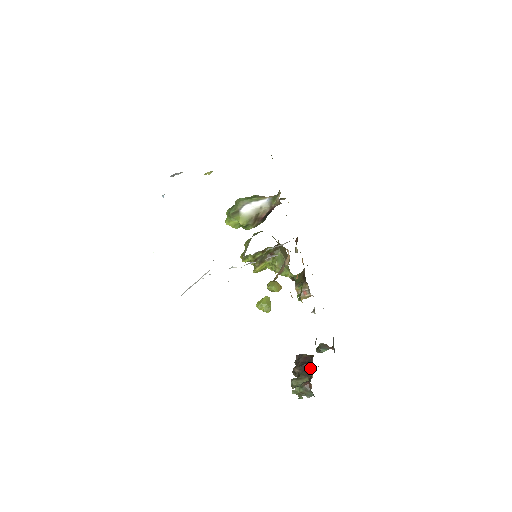
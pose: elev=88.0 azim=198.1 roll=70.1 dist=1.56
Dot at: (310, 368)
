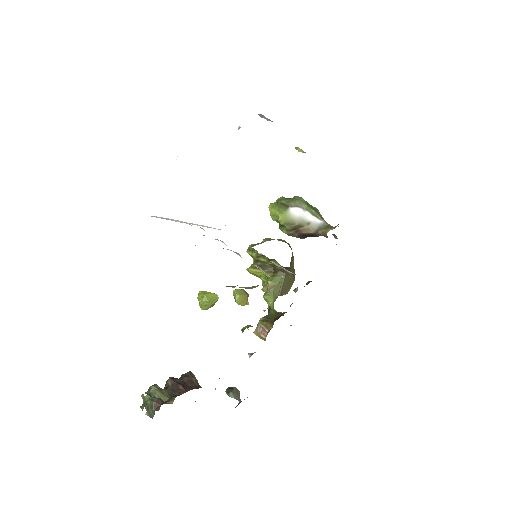
Dot at: (180, 394)
